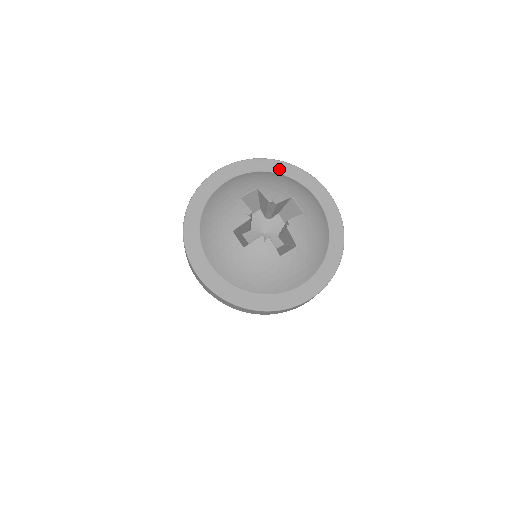
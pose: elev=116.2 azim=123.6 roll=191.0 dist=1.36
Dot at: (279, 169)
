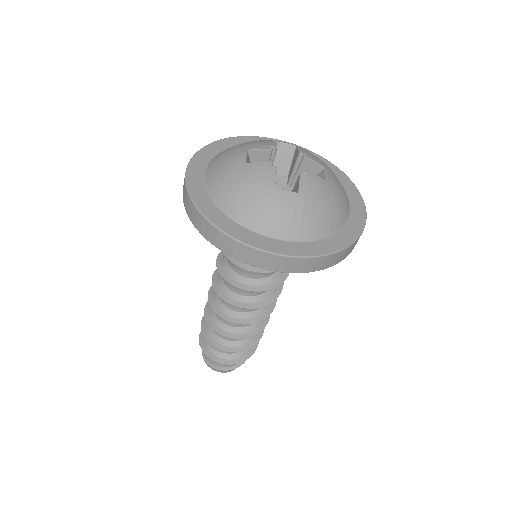
Dot at: (228, 145)
